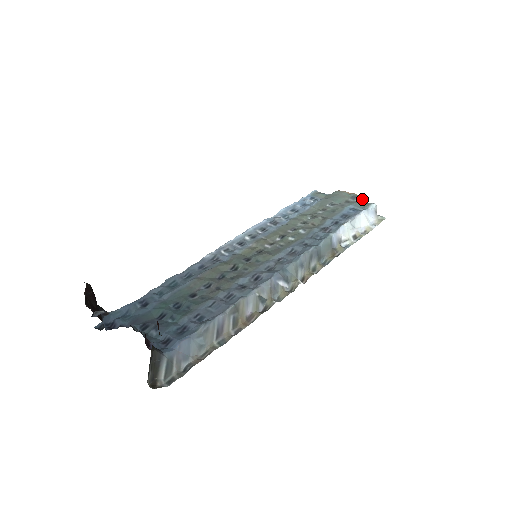
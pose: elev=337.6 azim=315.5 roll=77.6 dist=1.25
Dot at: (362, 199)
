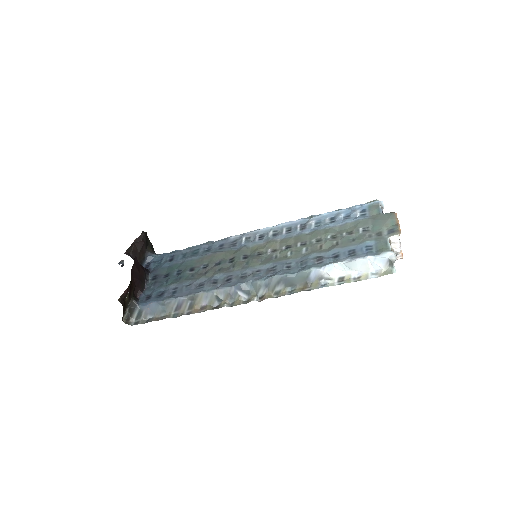
Dot at: (398, 237)
